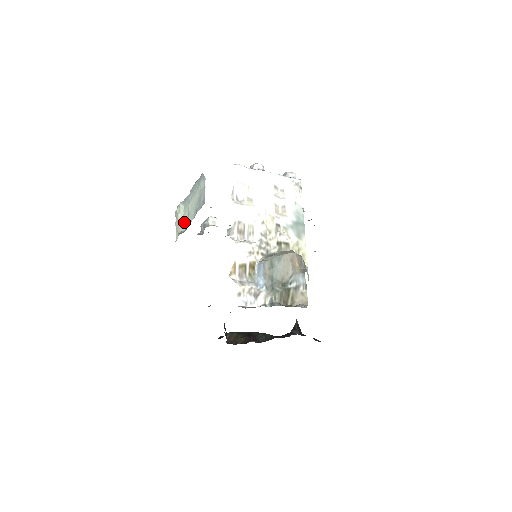
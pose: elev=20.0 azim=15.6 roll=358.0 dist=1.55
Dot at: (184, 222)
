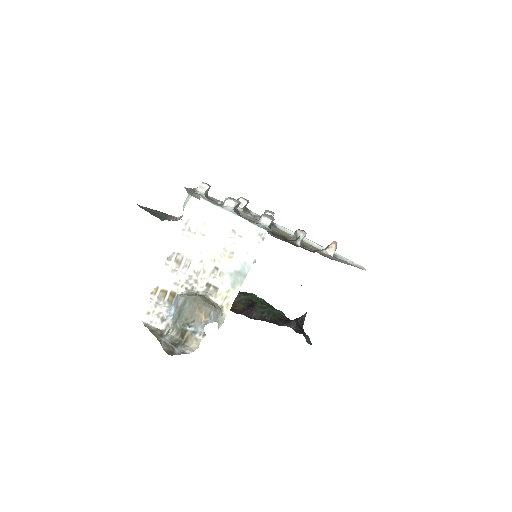
Dot at: occluded
